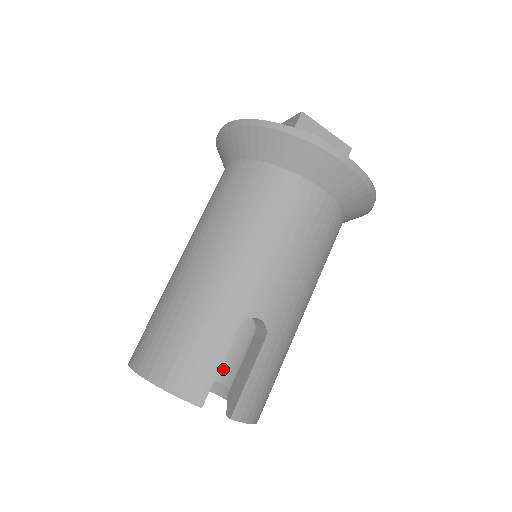
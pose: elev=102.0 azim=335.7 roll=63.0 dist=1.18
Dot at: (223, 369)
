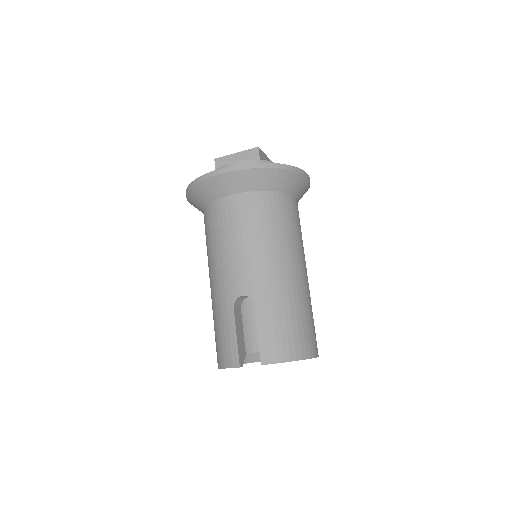
Dot at: occluded
